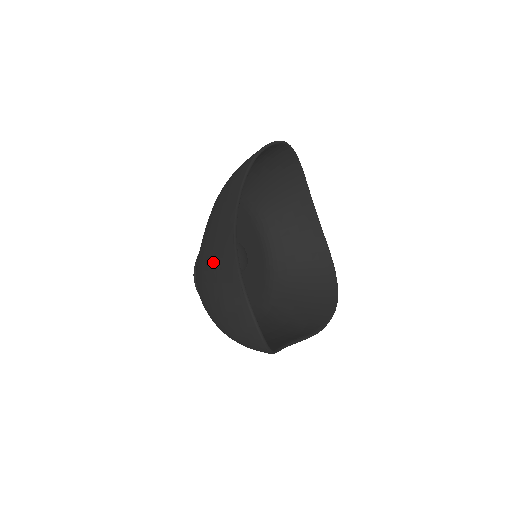
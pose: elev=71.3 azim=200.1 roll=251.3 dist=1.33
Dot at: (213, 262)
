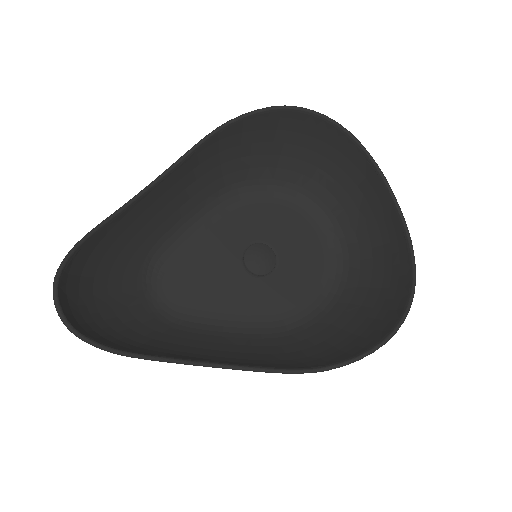
Dot at: (109, 243)
